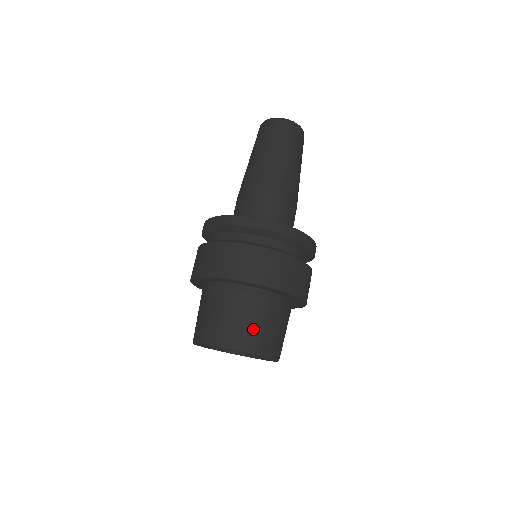
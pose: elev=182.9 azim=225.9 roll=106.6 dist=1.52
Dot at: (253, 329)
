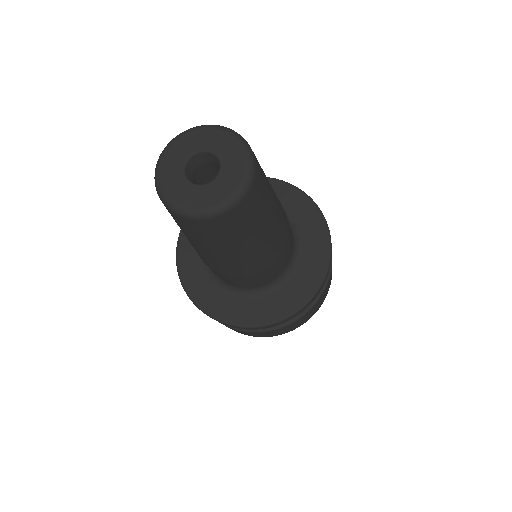
Dot at: occluded
